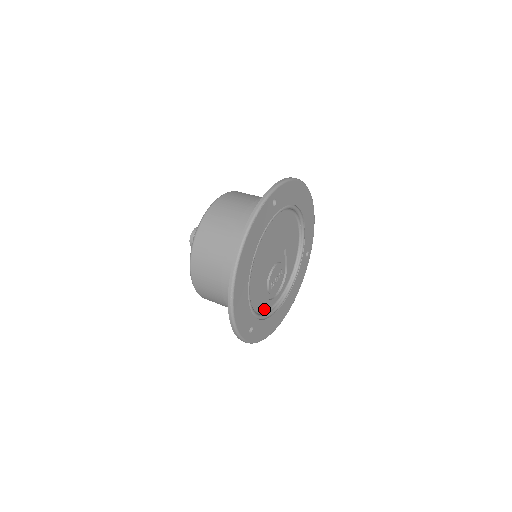
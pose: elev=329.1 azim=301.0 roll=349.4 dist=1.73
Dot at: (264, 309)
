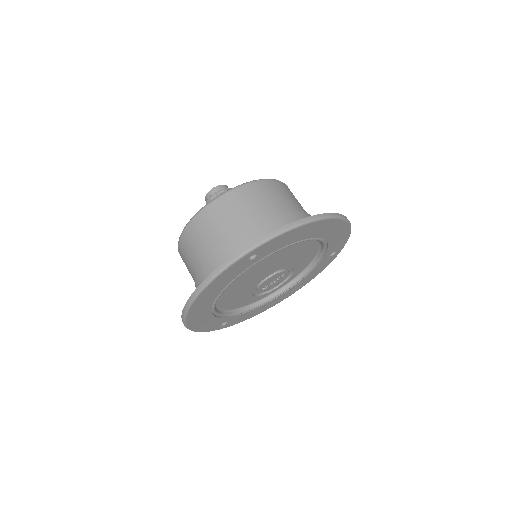
Dot at: (252, 302)
